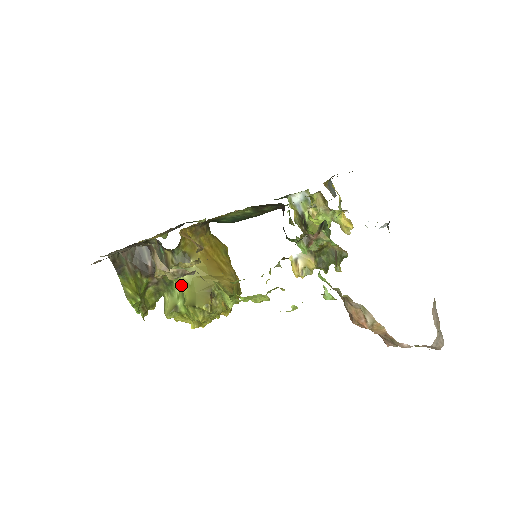
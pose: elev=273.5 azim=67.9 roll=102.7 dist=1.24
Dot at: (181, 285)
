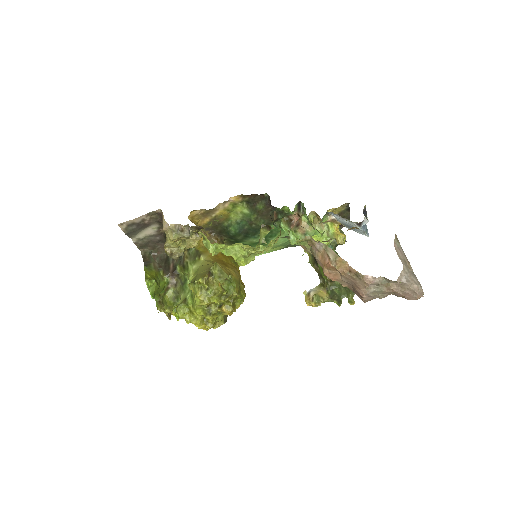
Dot at: (190, 274)
